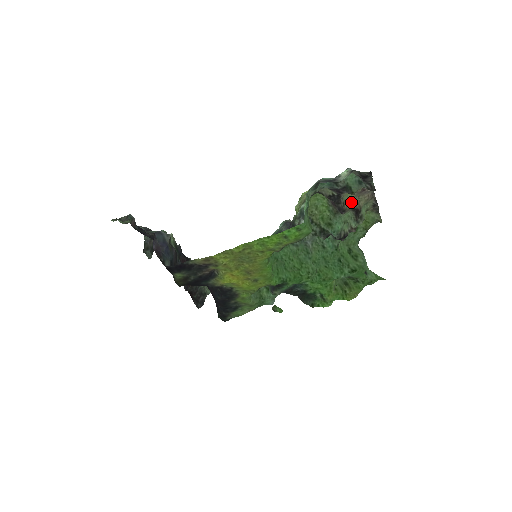
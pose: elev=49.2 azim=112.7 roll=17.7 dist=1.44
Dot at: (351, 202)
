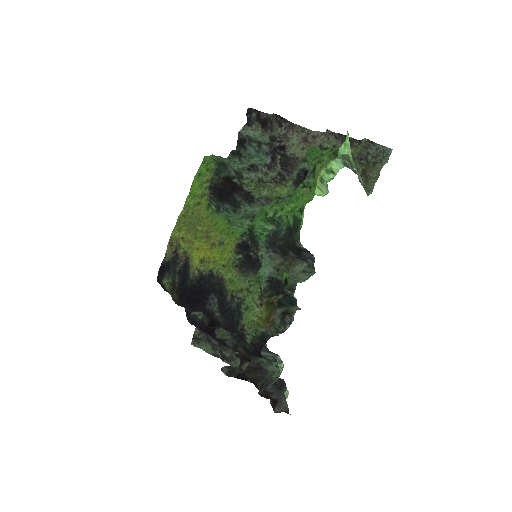
Dot at: occluded
